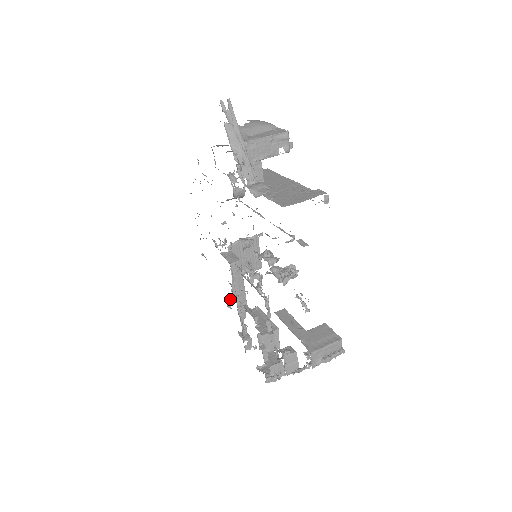
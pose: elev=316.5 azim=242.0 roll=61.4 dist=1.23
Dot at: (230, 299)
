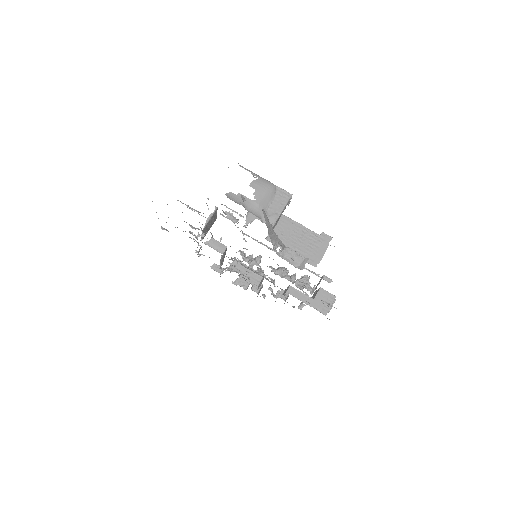
Dot at: occluded
